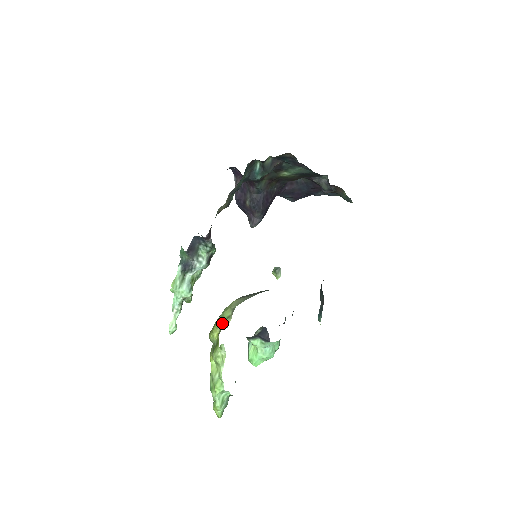
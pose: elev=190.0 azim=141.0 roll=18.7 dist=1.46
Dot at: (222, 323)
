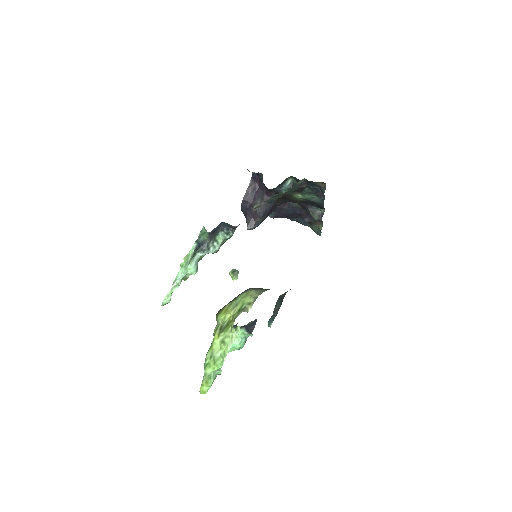
Dot at: (240, 307)
